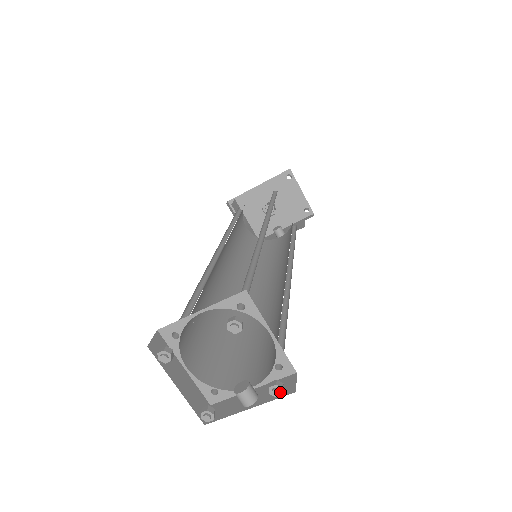
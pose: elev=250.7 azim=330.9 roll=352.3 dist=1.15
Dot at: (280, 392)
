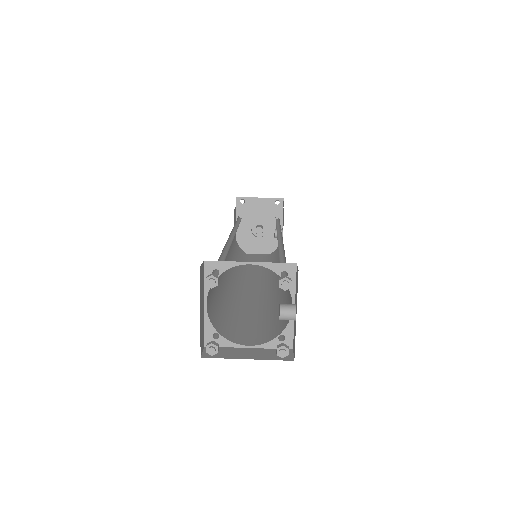
Dot at: (288, 281)
